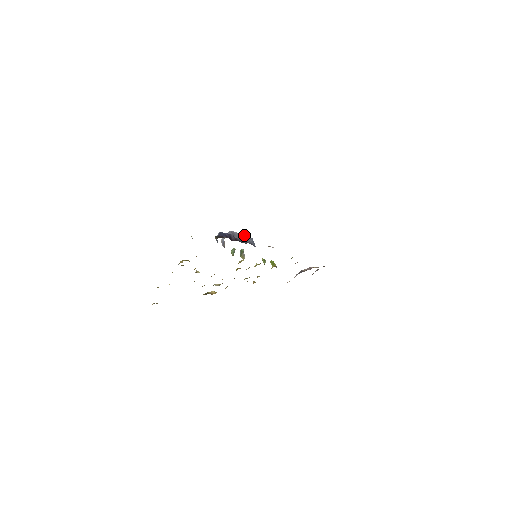
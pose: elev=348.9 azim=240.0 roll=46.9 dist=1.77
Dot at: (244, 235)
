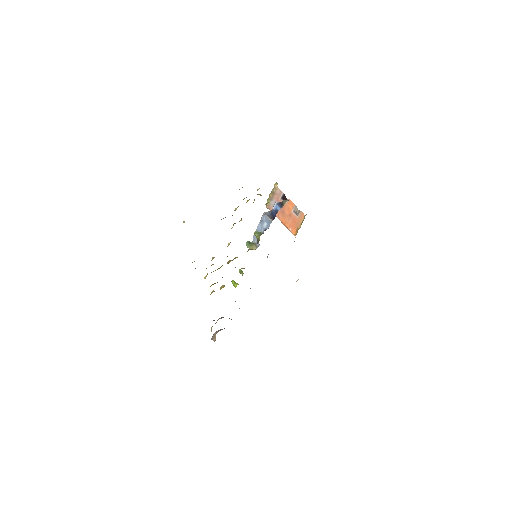
Dot at: occluded
